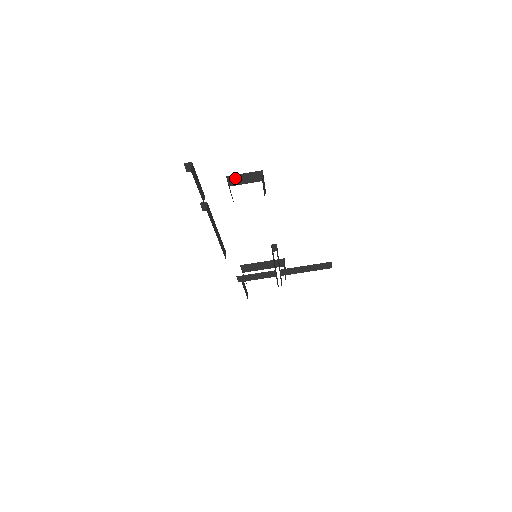
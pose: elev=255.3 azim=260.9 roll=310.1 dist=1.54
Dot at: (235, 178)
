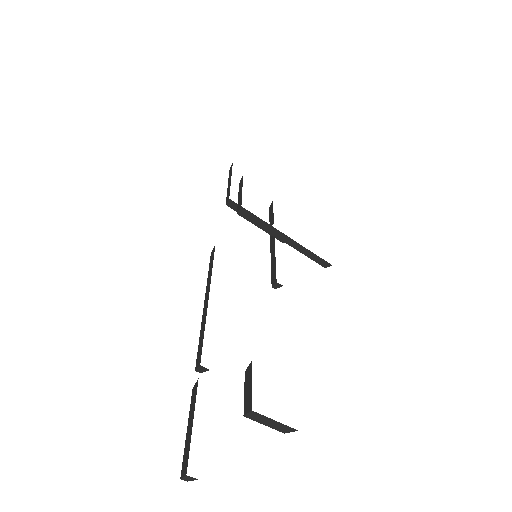
Dot at: (260, 417)
